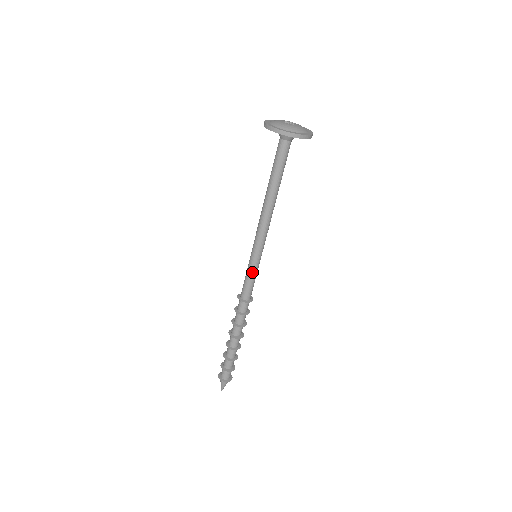
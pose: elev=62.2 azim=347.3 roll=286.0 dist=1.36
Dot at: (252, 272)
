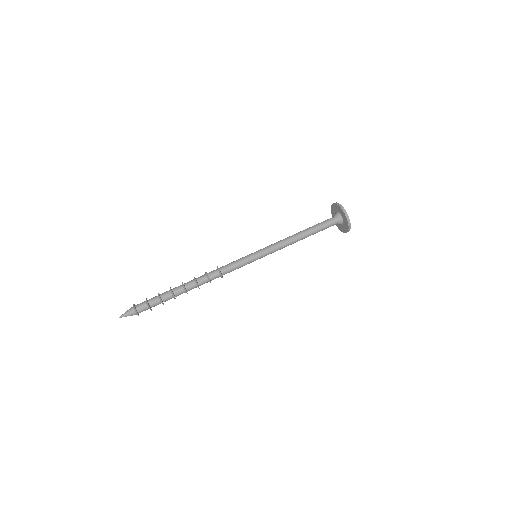
Dot at: (245, 259)
